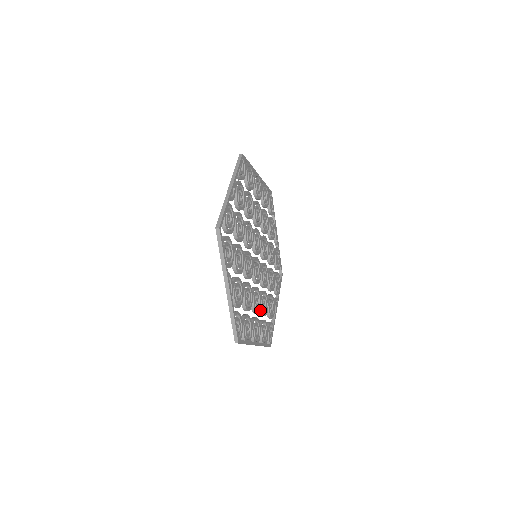
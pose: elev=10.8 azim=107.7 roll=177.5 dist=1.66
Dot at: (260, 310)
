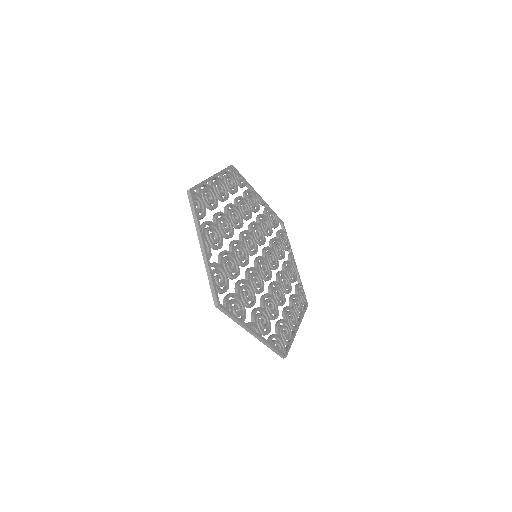
Dot at: (285, 292)
